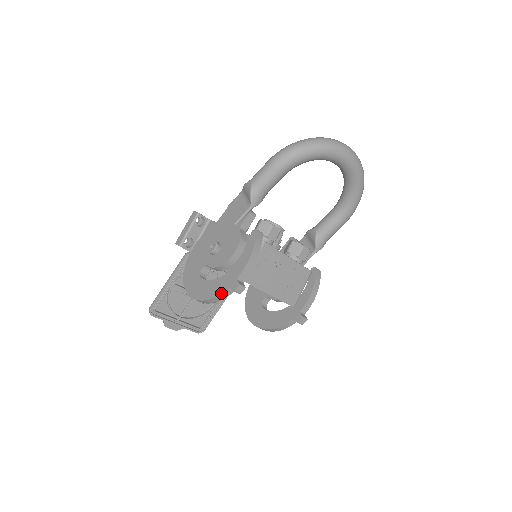
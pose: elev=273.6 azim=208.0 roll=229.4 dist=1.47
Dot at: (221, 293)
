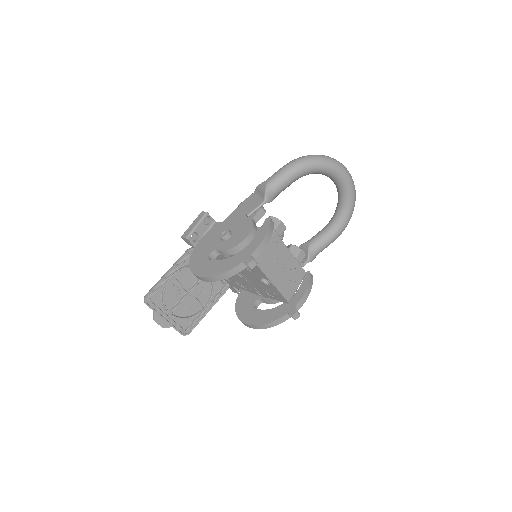
Dot at: (233, 268)
